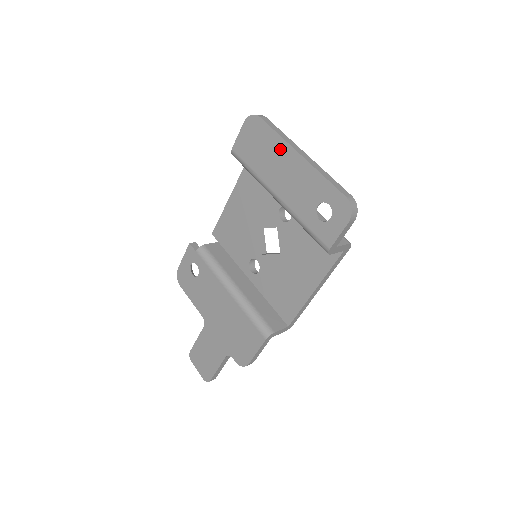
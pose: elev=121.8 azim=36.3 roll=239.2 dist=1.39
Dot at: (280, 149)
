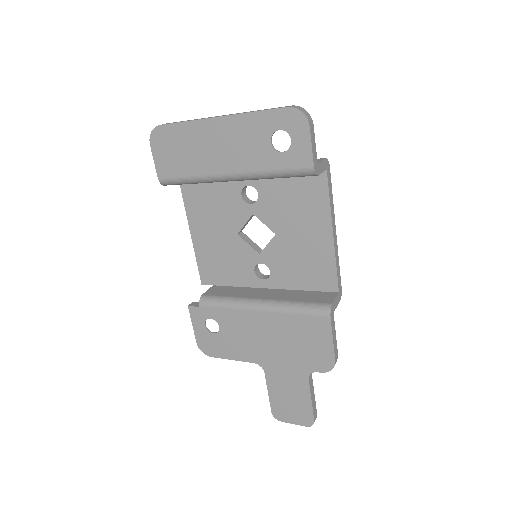
Dot at: (199, 132)
